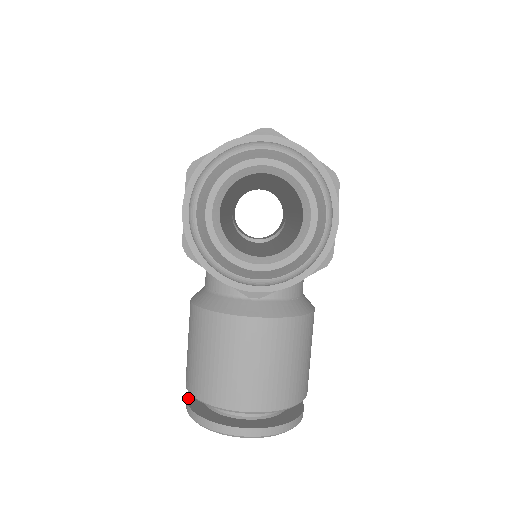
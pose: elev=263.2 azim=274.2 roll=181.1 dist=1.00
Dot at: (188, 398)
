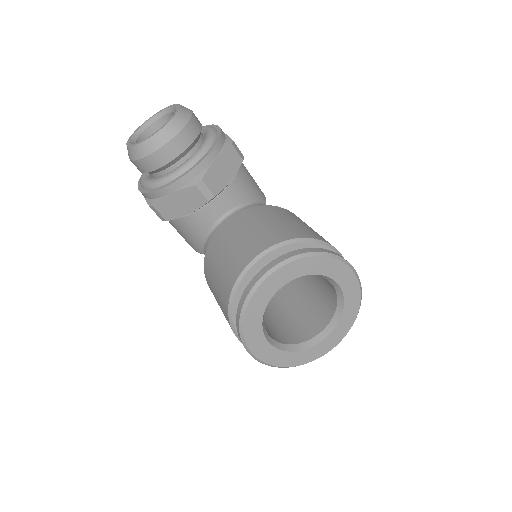
Dot at: occluded
